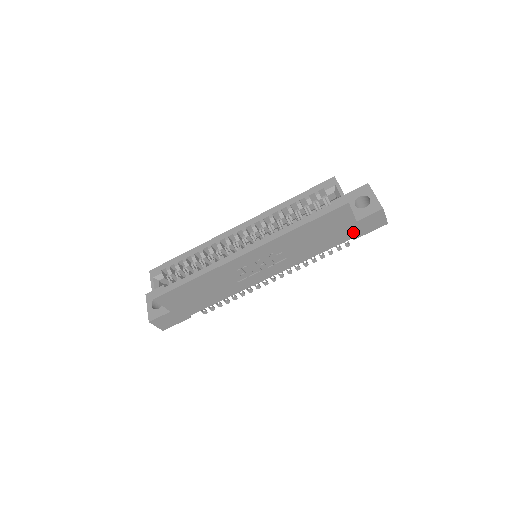
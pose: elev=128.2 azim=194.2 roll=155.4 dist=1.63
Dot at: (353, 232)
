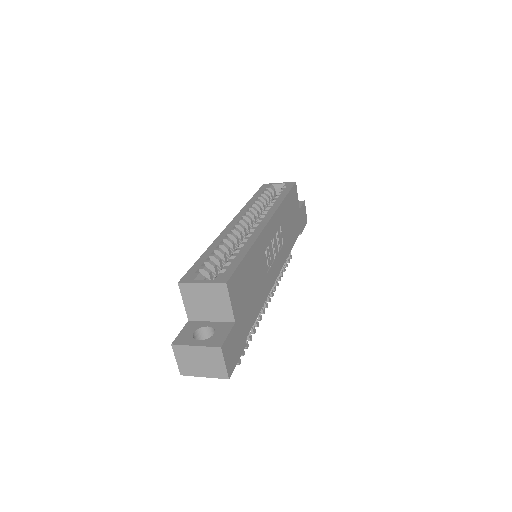
Dot at: (299, 224)
